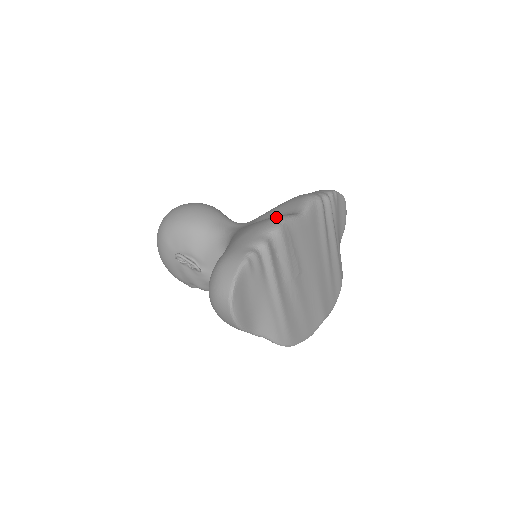
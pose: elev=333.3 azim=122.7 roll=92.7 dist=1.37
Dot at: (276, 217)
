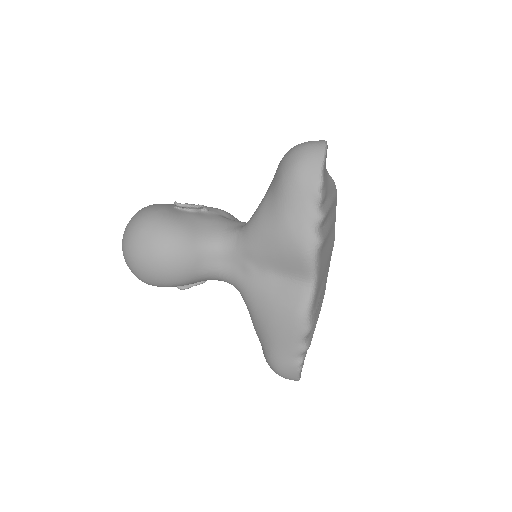
Dot at: (298, 317)
